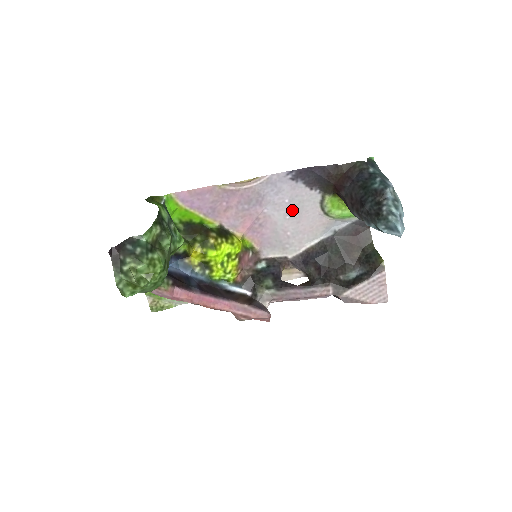
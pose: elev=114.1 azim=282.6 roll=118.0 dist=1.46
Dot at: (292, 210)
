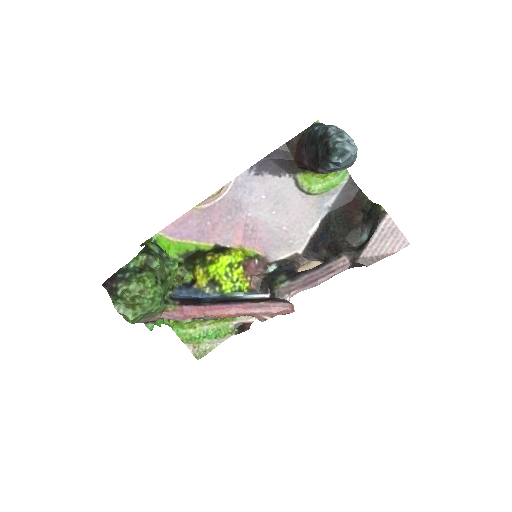
Dot at: (274, 204)
